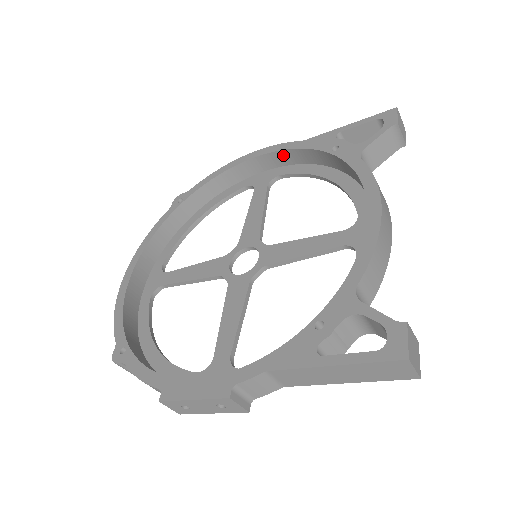
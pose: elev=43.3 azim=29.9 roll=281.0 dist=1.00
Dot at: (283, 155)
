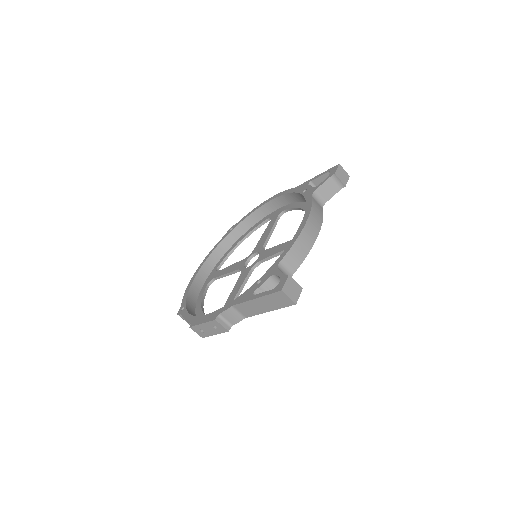
Dot at: (286, 197)
